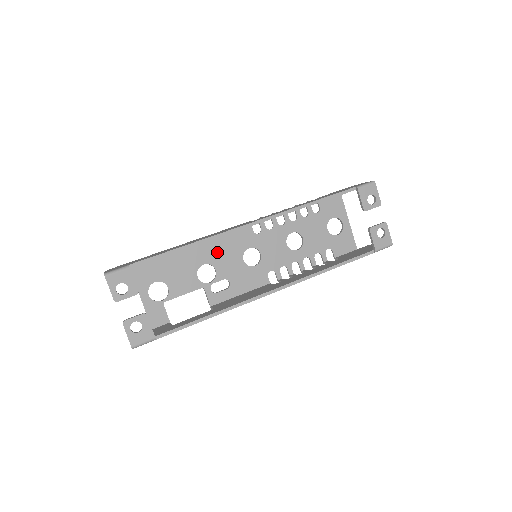
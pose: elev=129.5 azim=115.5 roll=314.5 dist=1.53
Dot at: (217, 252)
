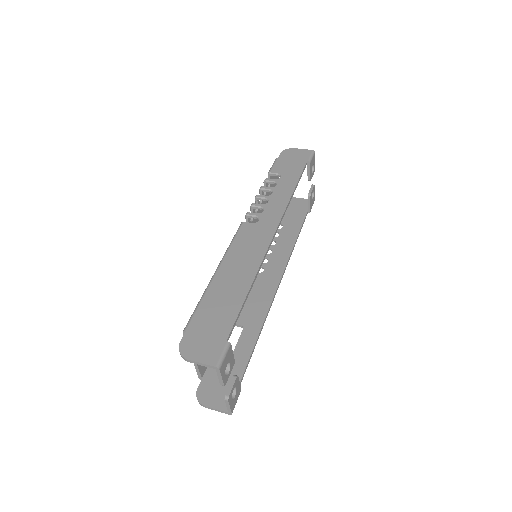
Dot at: occluded
